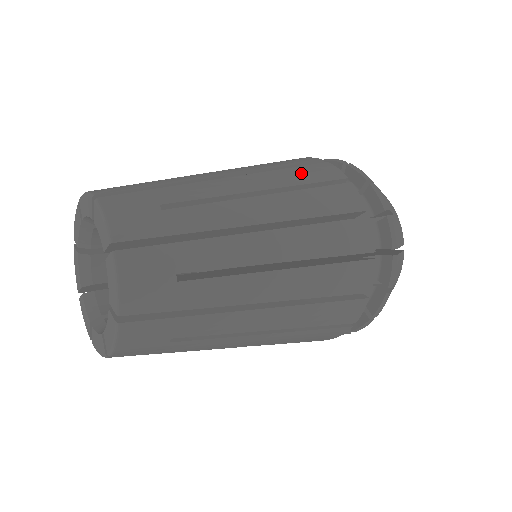
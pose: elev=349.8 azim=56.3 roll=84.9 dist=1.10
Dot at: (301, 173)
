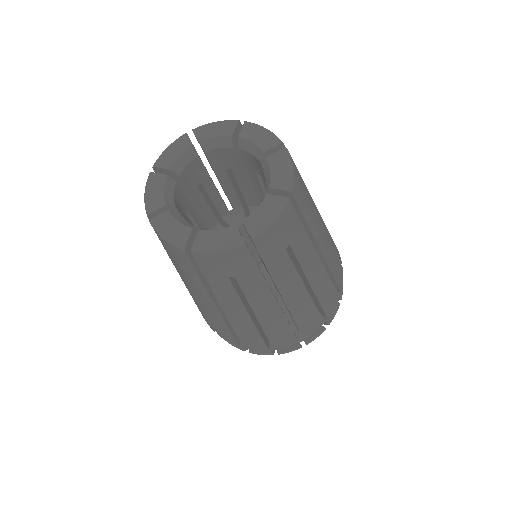
Dot at: occluded
